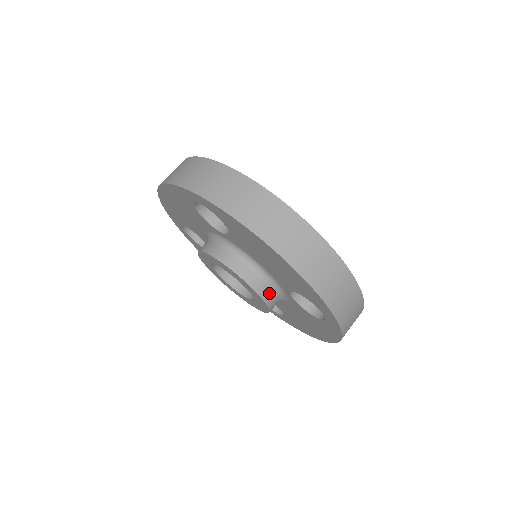
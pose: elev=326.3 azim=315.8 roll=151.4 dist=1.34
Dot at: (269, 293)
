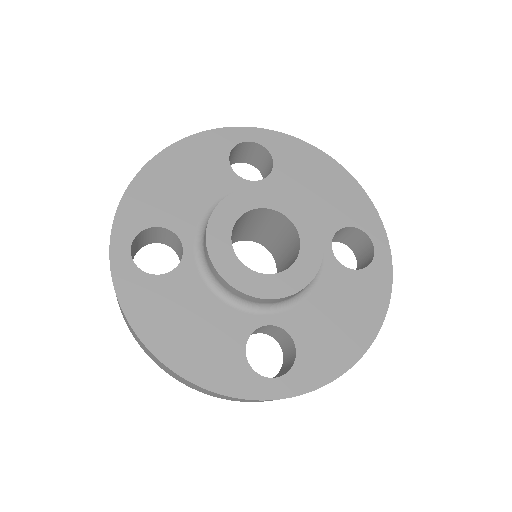
Dot at: occluded
